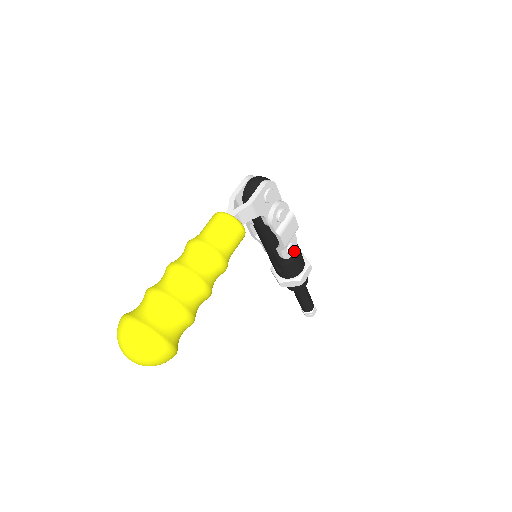
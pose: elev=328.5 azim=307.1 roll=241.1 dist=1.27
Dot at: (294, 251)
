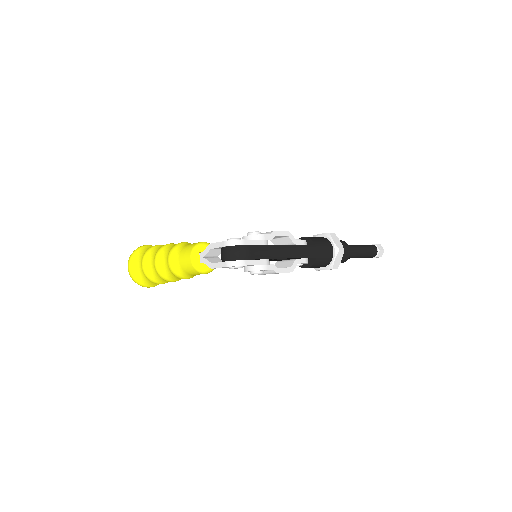
Dot at: (308, 262)
